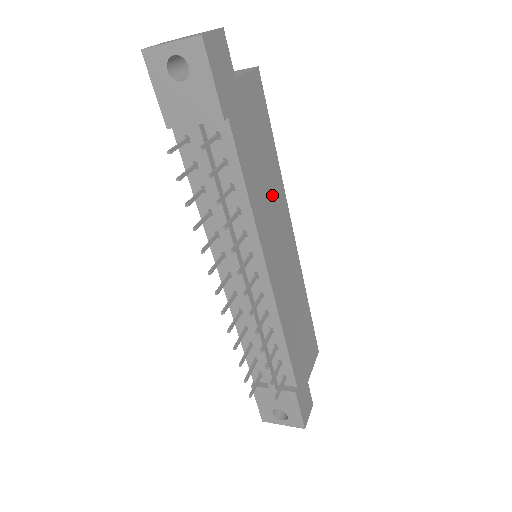
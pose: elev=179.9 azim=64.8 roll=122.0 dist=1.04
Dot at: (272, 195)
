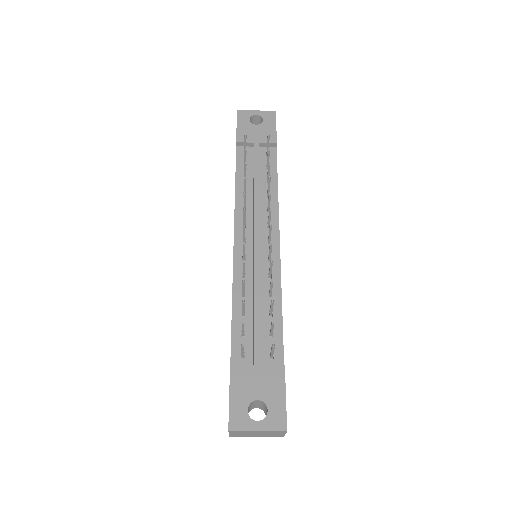
Dot at: occluded
